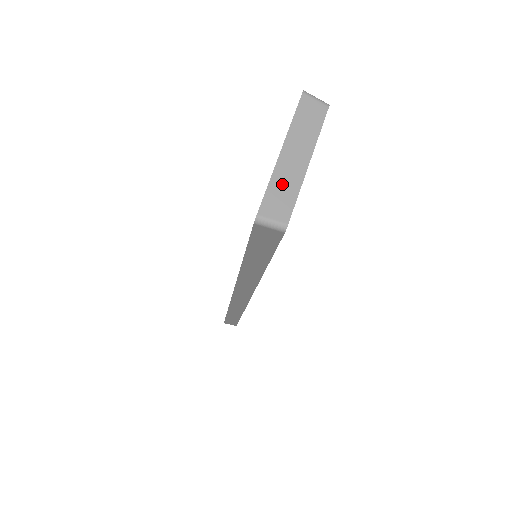
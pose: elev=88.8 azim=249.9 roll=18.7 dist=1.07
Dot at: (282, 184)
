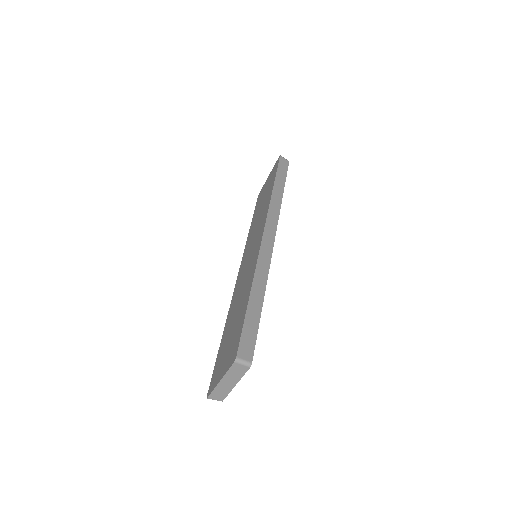
Dot at: (220, 391)
